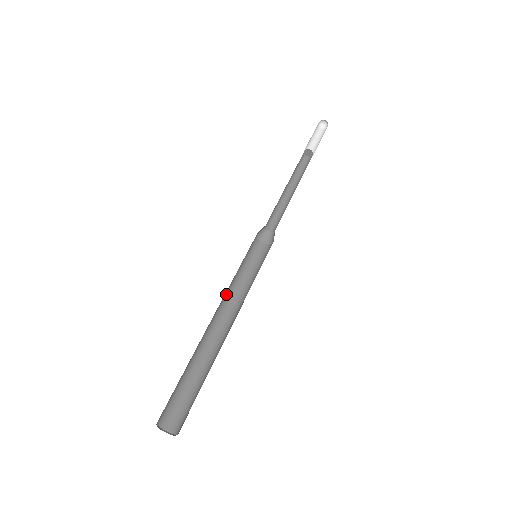
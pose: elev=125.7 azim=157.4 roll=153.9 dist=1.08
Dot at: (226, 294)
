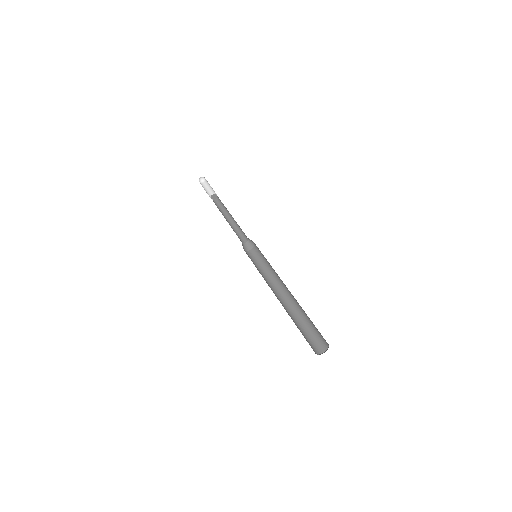
Dot at: occluded
